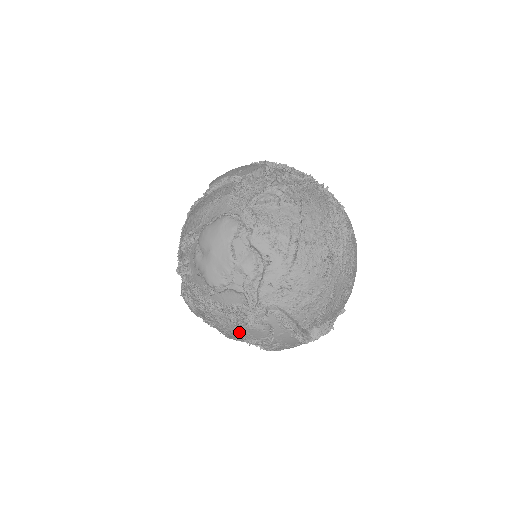
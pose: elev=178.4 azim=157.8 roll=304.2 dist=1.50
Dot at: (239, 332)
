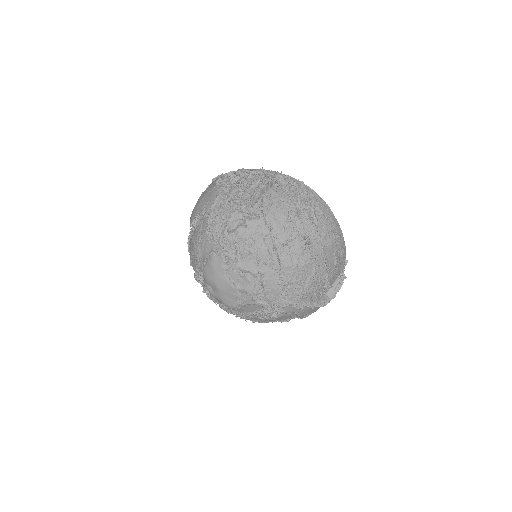
Dot at: (273, 321)
